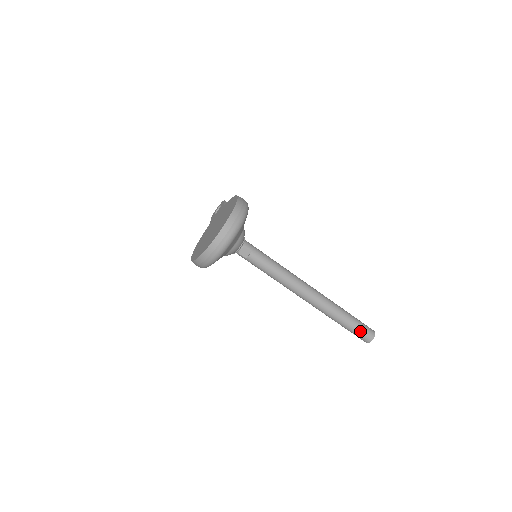
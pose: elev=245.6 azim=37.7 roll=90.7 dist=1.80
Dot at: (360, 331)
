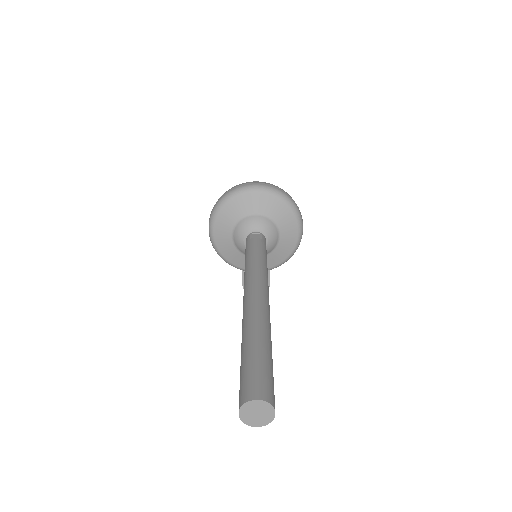
Dot at: (260, 370)
